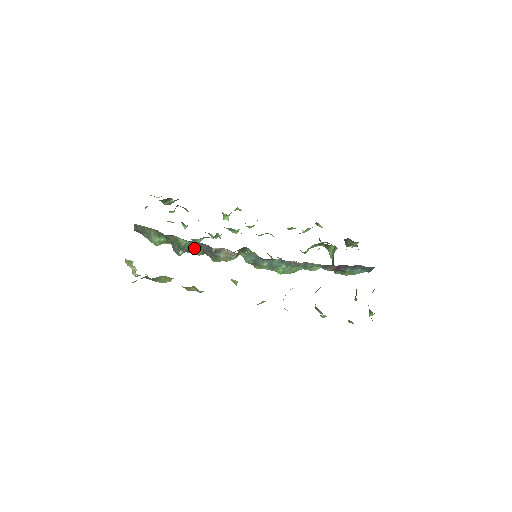
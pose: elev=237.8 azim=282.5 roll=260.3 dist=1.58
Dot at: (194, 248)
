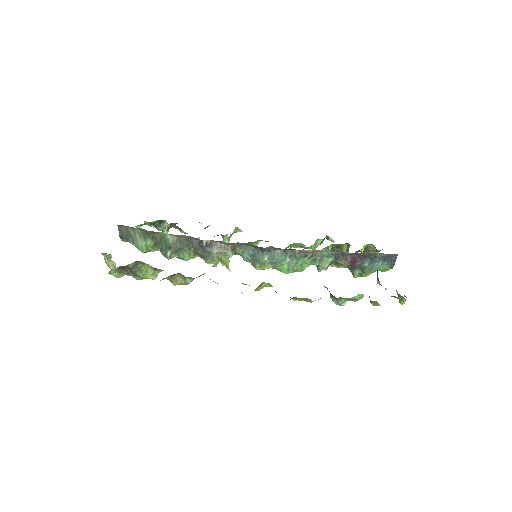
Dot at: (183, 246)
